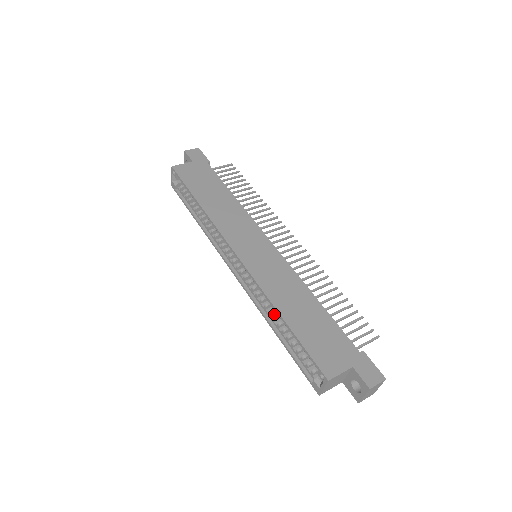
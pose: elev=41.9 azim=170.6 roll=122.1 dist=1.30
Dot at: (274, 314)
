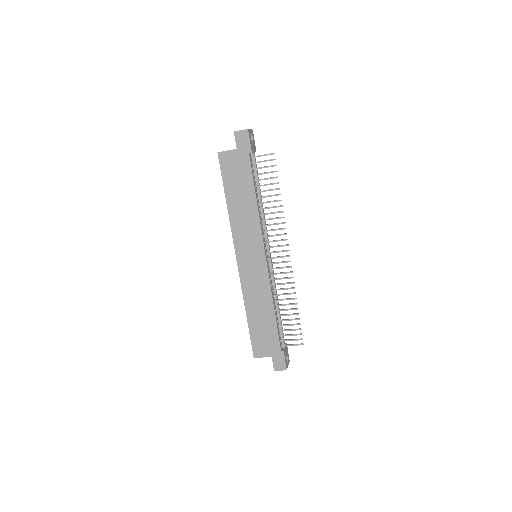
Dot at: occluded
